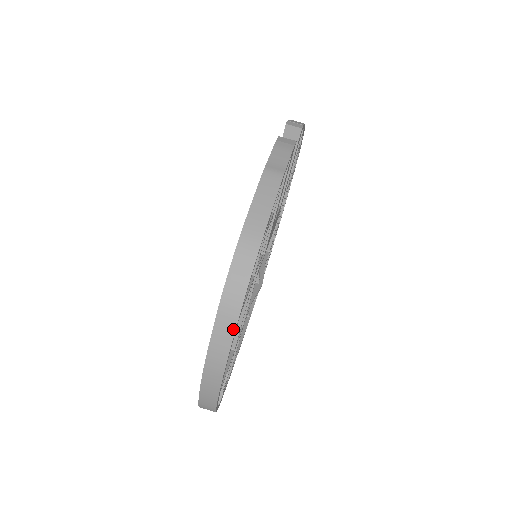
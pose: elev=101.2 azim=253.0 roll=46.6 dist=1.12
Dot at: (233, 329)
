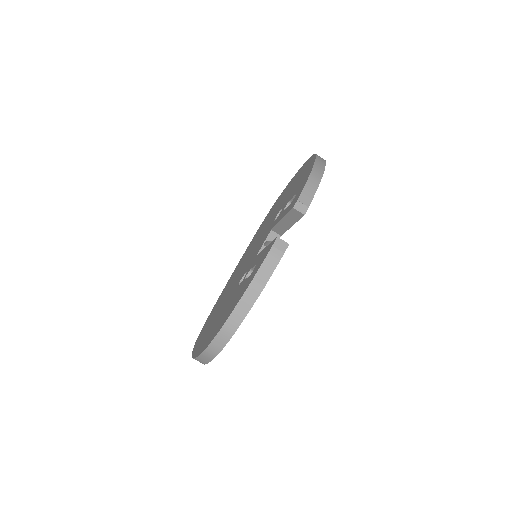
Dot at: (210, 360)
